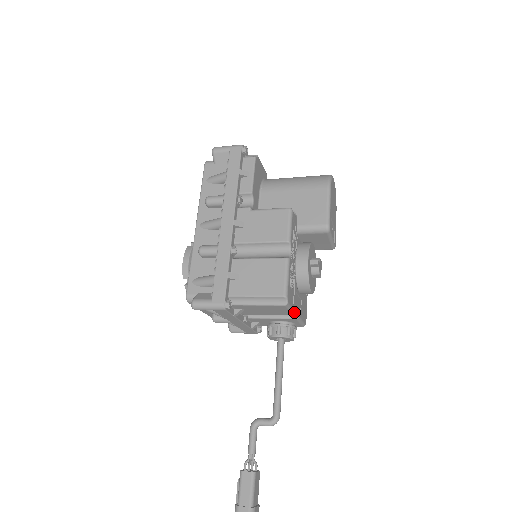
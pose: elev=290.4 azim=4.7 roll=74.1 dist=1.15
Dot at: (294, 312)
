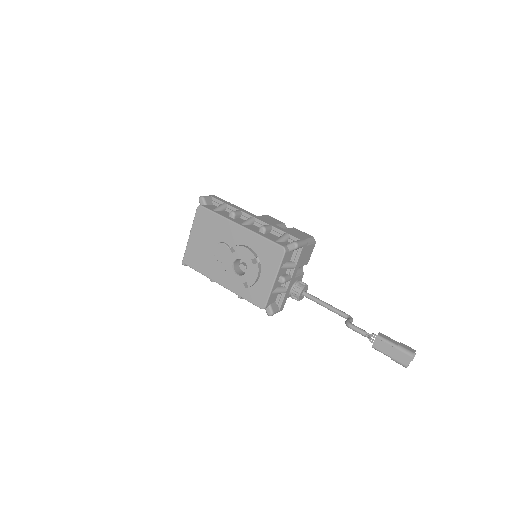
Dot at: (308, 260)
